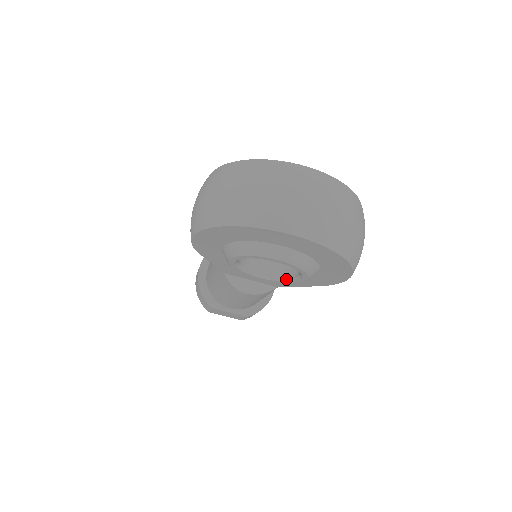
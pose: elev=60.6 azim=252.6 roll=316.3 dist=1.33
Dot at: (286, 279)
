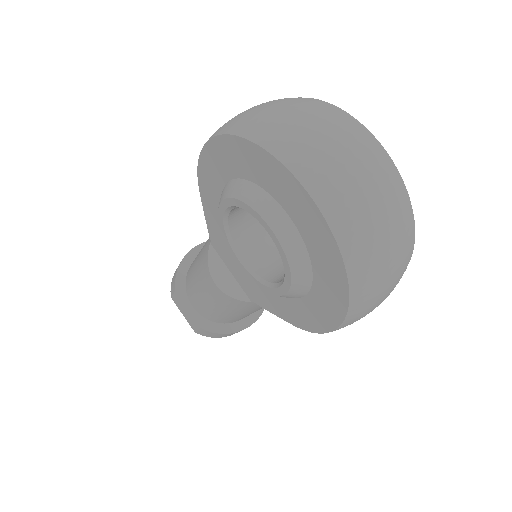
Dot at: (265, 280)
